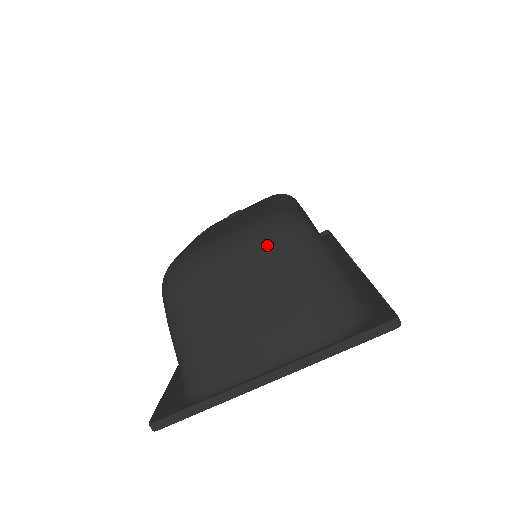
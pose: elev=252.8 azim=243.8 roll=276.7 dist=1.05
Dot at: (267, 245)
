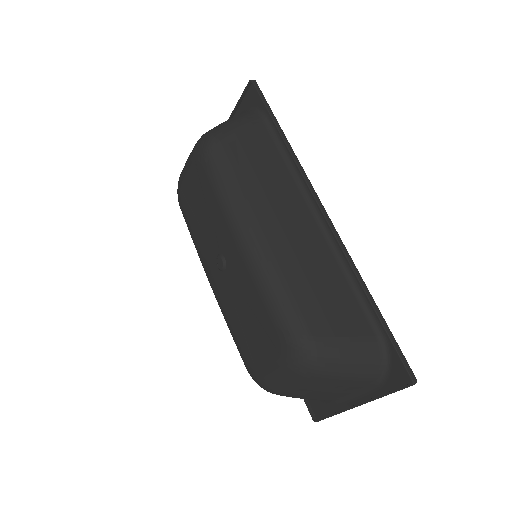
Dot at: (308, 378)
